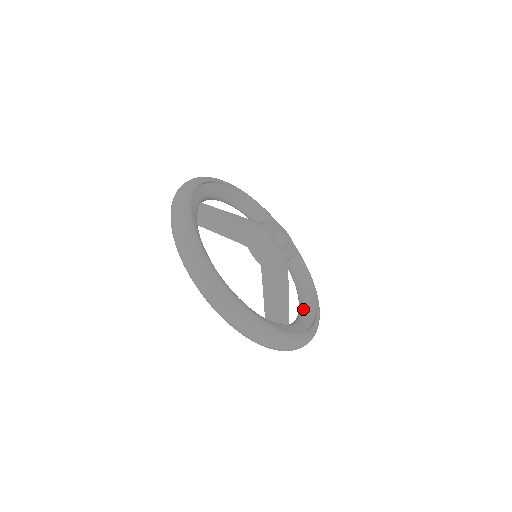
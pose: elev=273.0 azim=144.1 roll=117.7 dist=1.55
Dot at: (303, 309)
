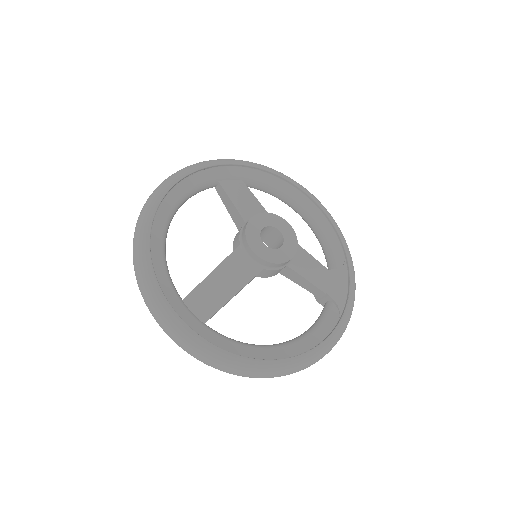
Dot at: (262, 345)
